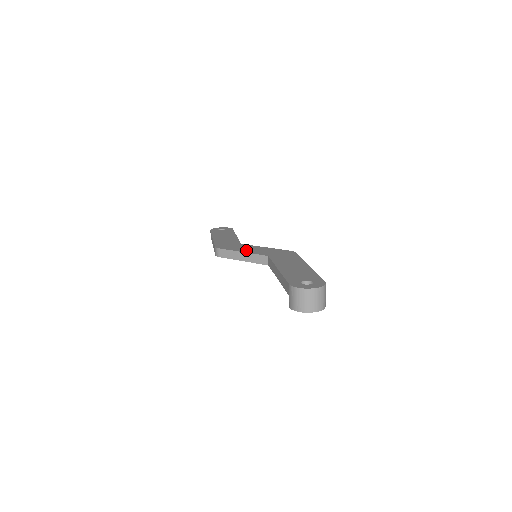
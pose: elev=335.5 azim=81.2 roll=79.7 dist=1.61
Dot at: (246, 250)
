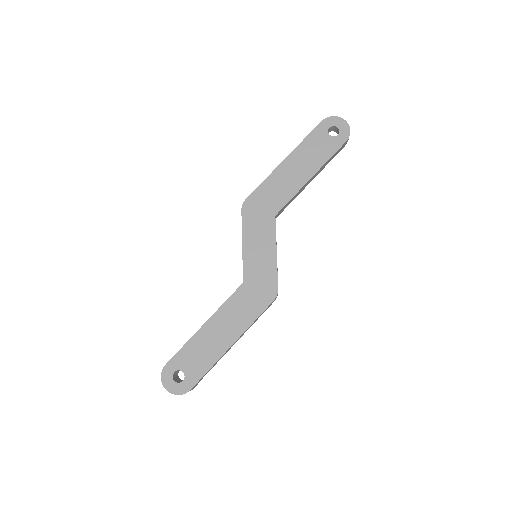
Dot at: (250, 244)
